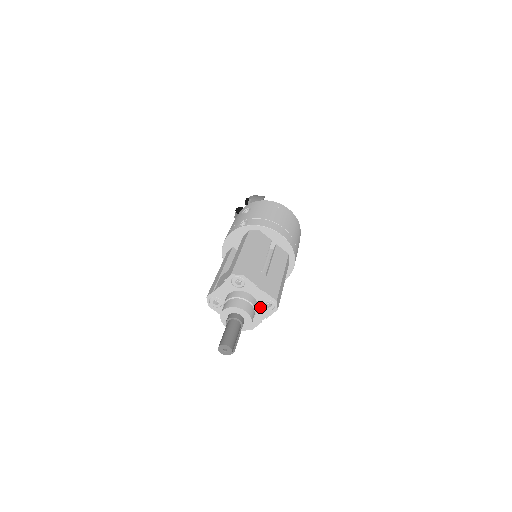
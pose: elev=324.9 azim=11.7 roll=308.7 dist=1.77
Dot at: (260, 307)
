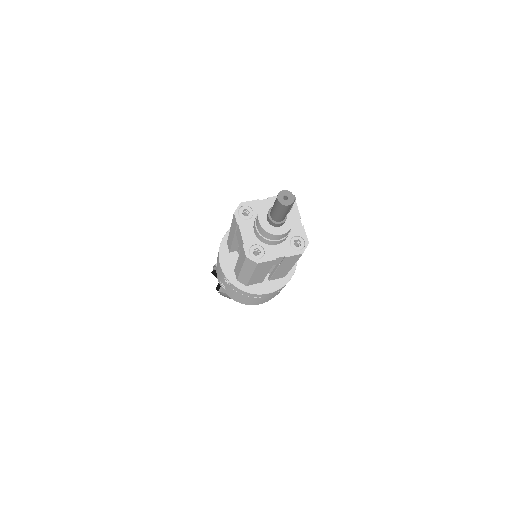
Dot at: occluded
